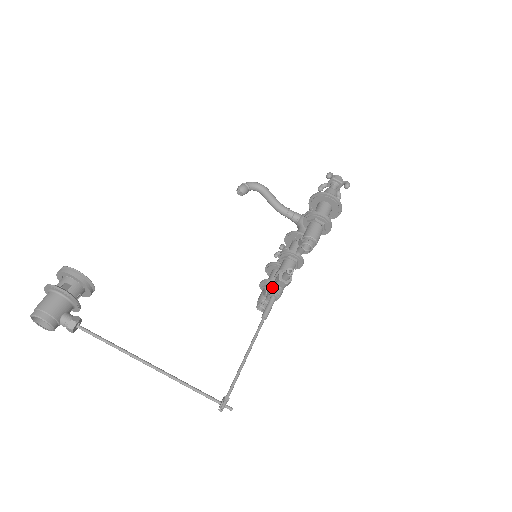
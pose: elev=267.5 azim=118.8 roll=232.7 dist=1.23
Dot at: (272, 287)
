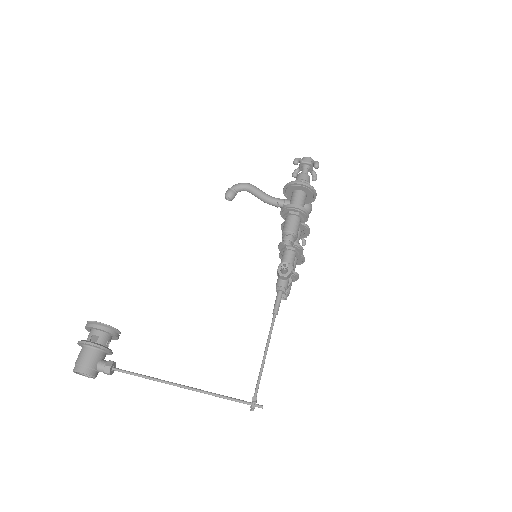
Dot at: occluded
